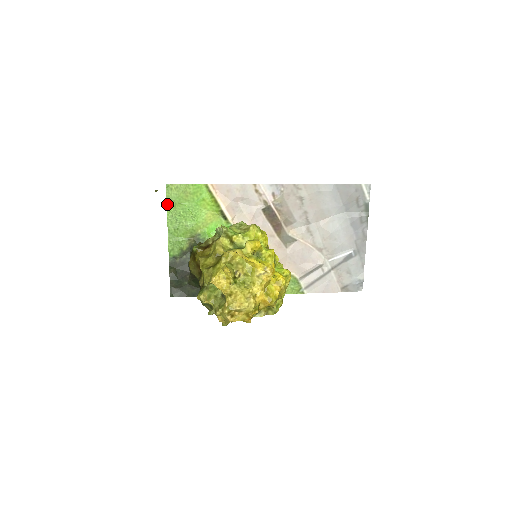
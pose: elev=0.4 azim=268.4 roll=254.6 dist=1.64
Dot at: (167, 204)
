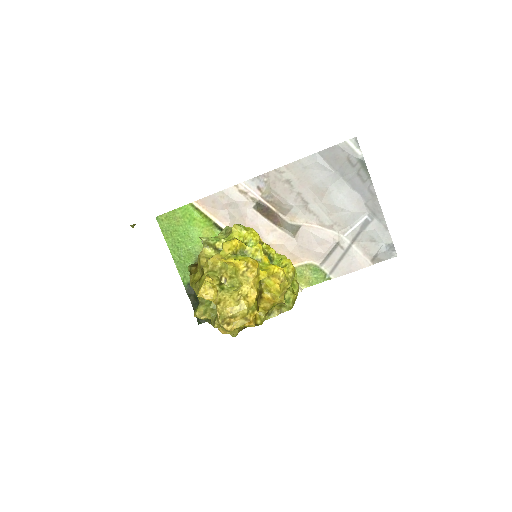
Dot at: (164, 236)
